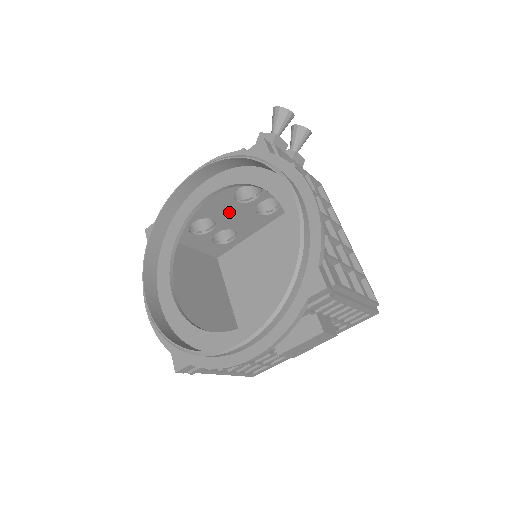
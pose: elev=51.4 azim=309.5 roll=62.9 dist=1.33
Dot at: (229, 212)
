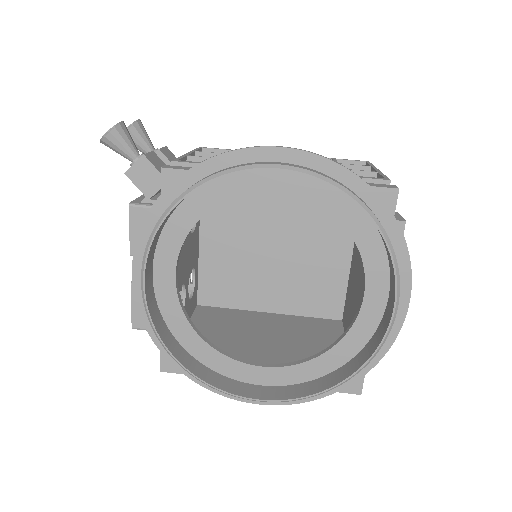
Dot at: (184, 262)
